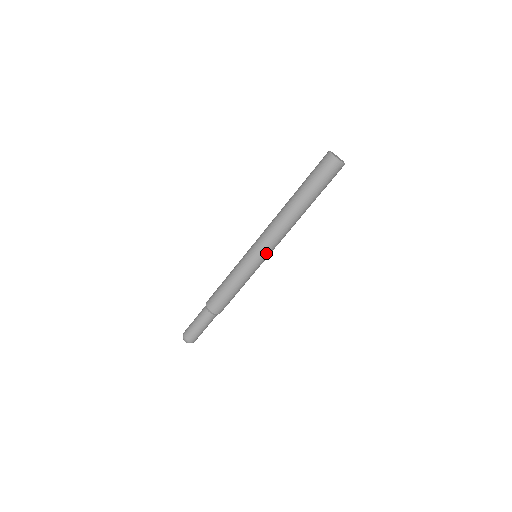
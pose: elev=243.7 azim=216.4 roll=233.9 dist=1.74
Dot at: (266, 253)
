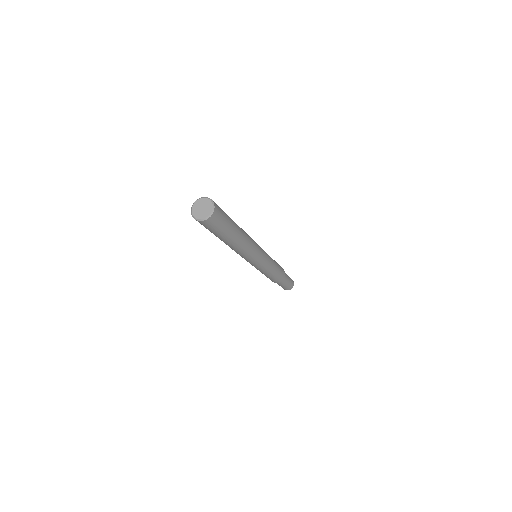
Dot at: (259, 258)
